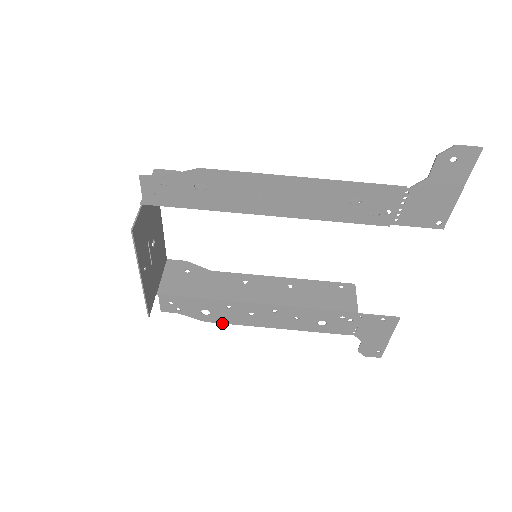
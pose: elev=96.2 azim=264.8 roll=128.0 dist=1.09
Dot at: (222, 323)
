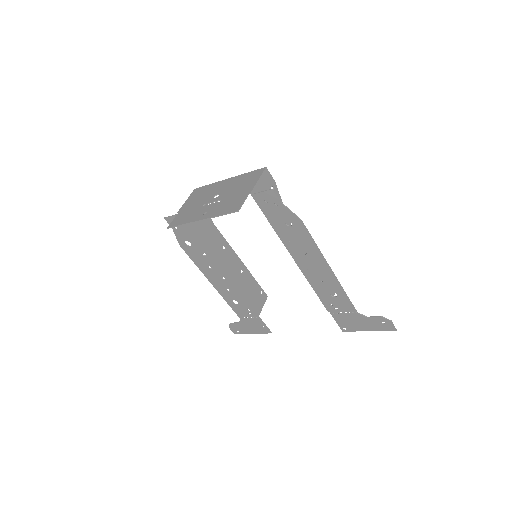
Dot at: (187, 254)
